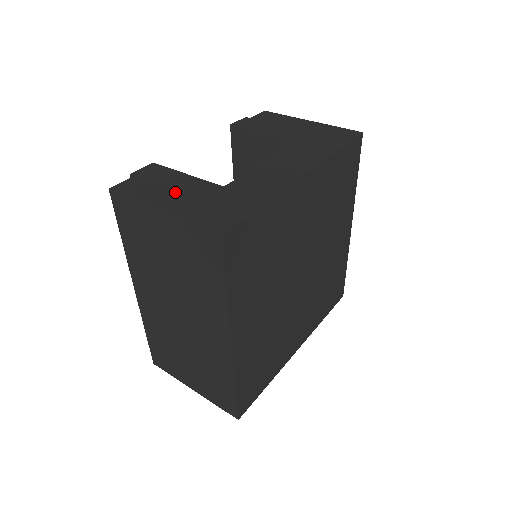
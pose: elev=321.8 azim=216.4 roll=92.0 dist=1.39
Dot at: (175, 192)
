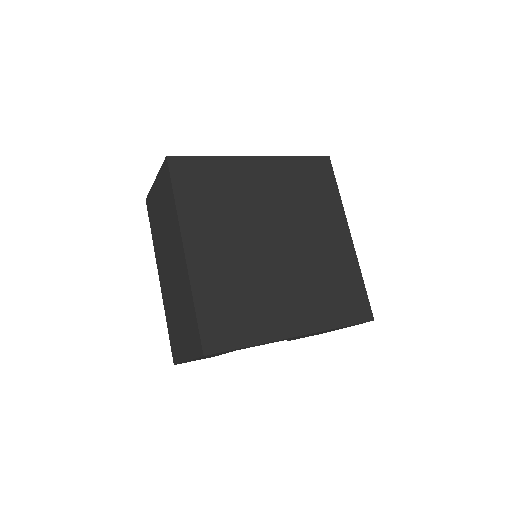
Dot at: occluded
